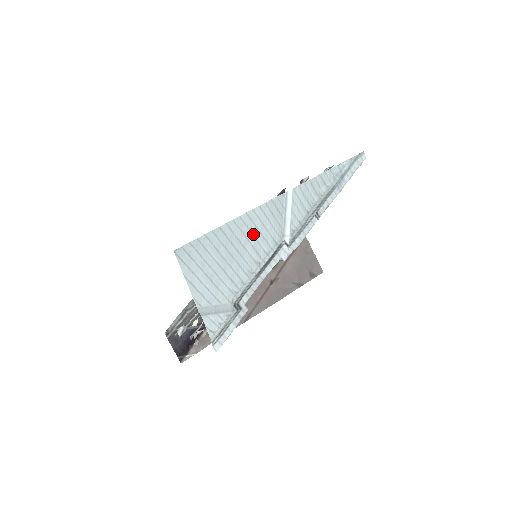
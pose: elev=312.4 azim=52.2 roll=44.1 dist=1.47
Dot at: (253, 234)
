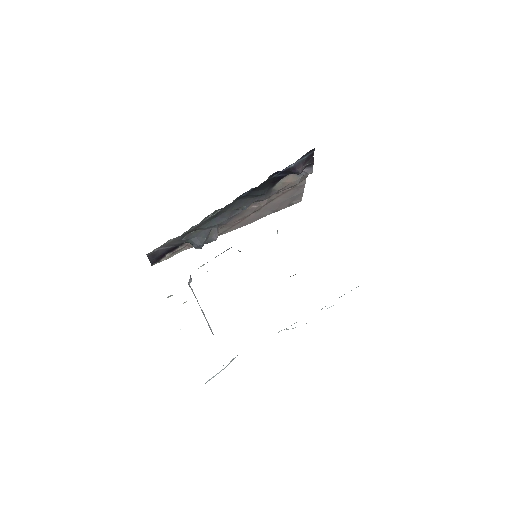
Dot at: occluded
